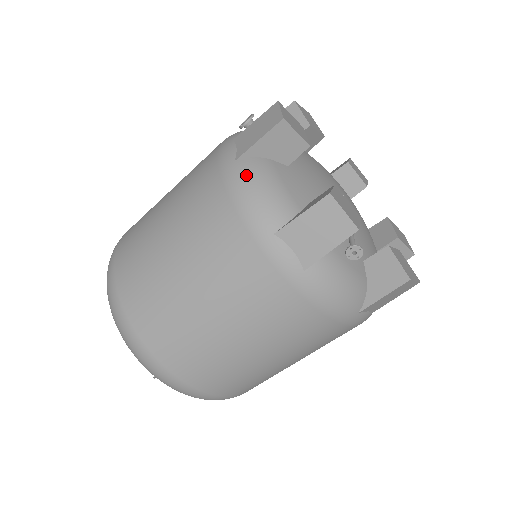
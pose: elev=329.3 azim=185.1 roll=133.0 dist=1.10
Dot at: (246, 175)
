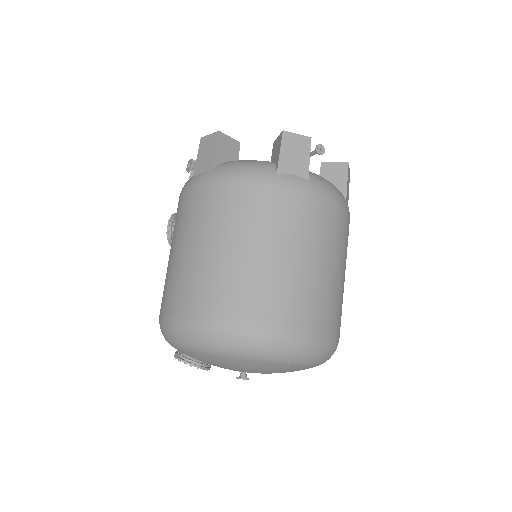
Dot at: (229, 168)
